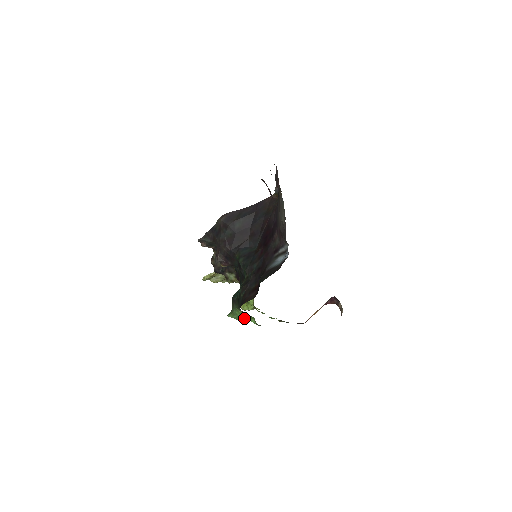
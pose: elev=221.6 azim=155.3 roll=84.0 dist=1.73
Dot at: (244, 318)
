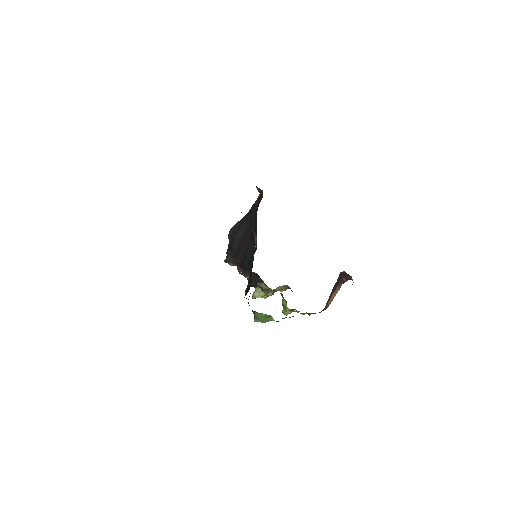
Dot at: (265, 319)
